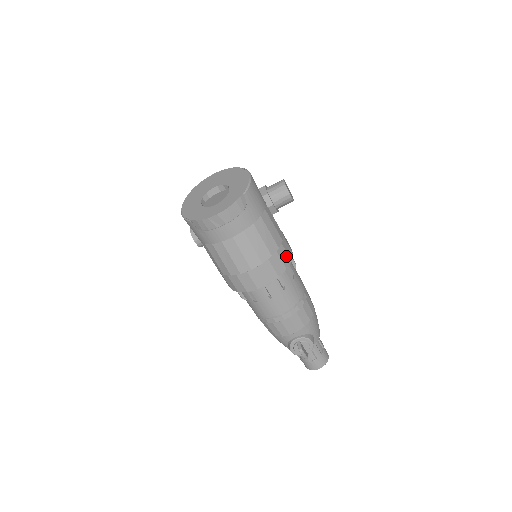
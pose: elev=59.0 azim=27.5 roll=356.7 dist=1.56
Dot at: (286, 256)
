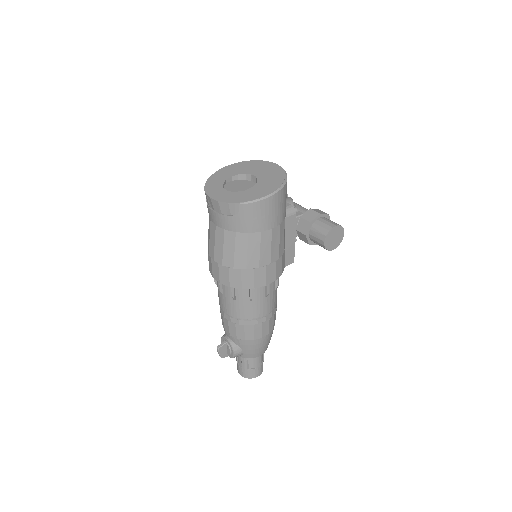
Dot at: (251, 280)
